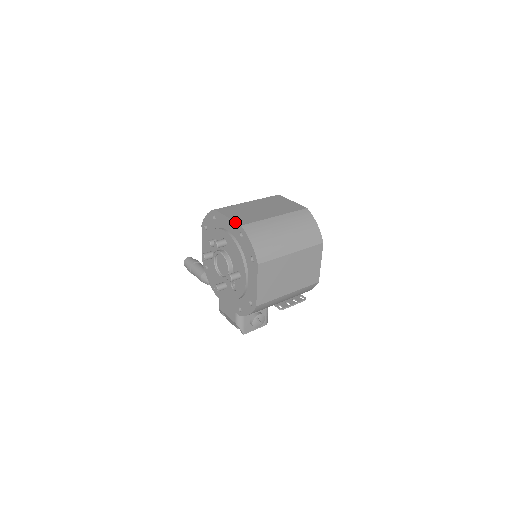
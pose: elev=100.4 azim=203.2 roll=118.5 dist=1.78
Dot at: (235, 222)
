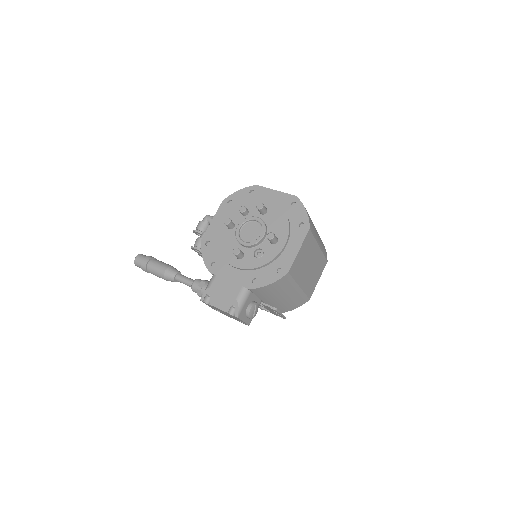
Dot at: occluded
